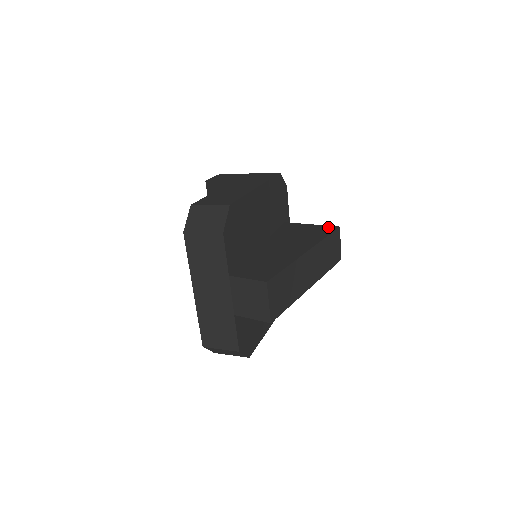
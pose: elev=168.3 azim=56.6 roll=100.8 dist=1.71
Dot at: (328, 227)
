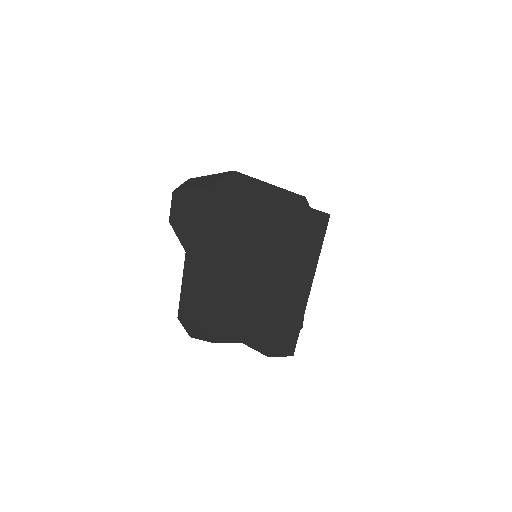
Dot at: (296, 211)
